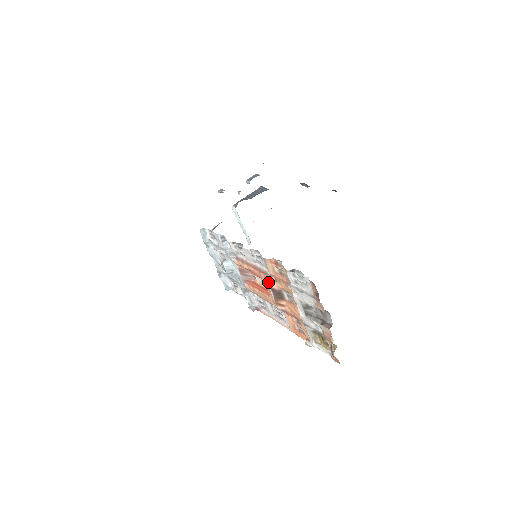
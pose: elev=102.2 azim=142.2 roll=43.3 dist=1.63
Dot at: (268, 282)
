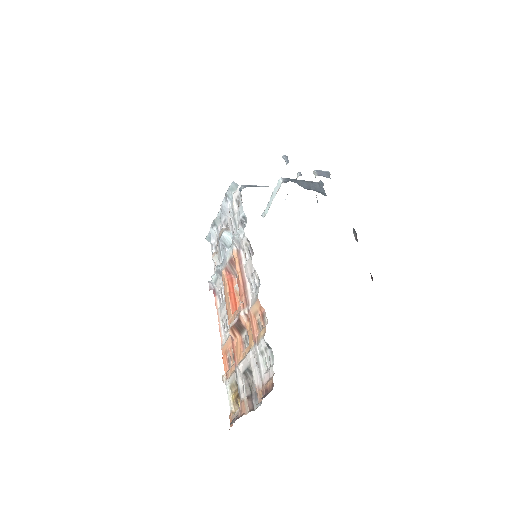
Dot at: (242, 312)
